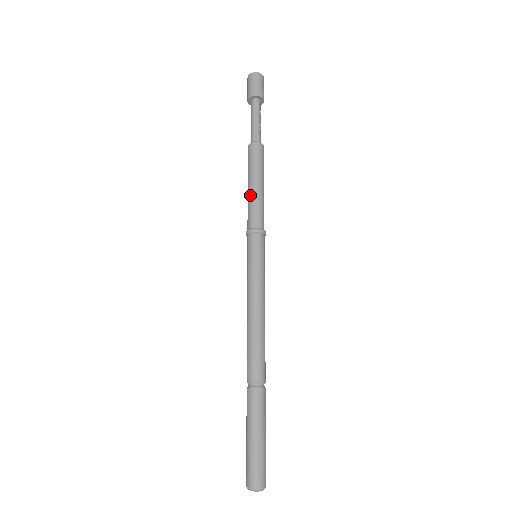
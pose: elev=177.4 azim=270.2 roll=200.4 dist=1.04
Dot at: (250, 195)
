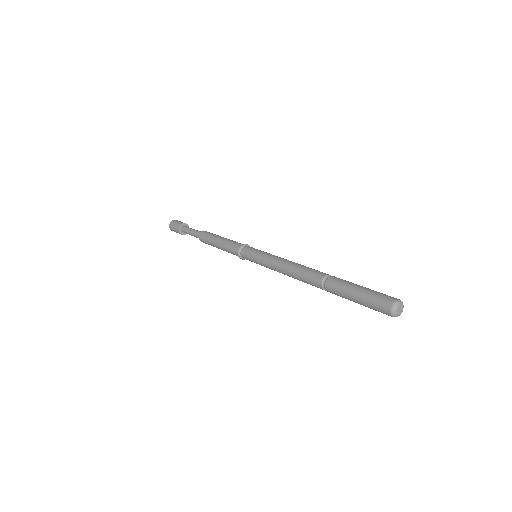
Dot at: (226, 239)
